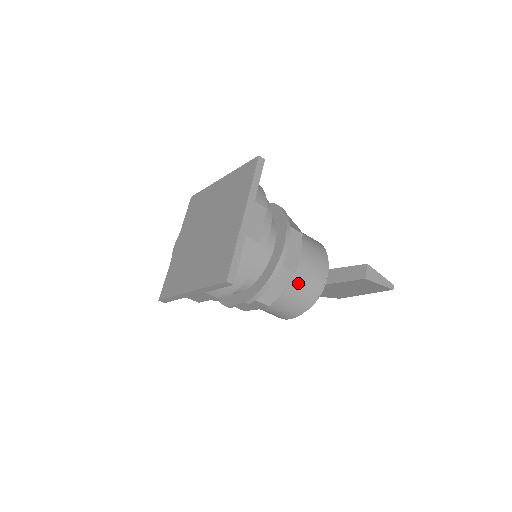
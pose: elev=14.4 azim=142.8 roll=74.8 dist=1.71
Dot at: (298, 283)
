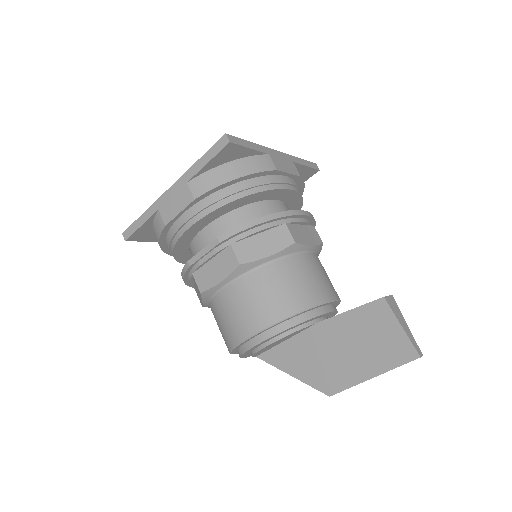
Dot at: (291, 269)
